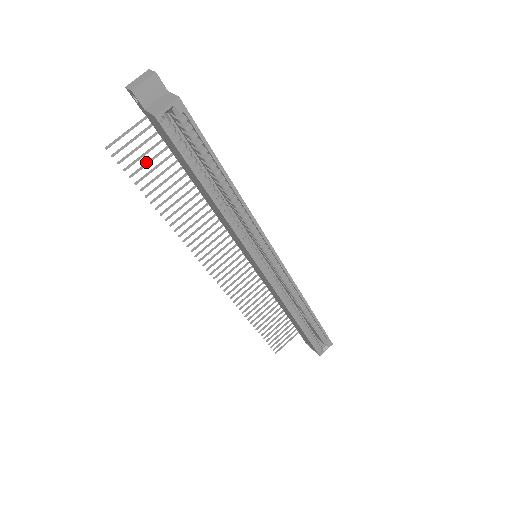
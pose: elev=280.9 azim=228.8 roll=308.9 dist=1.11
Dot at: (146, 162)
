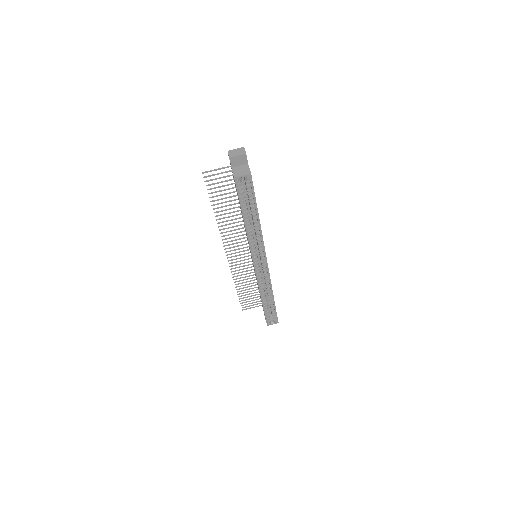
Dot at: (220, 186)
